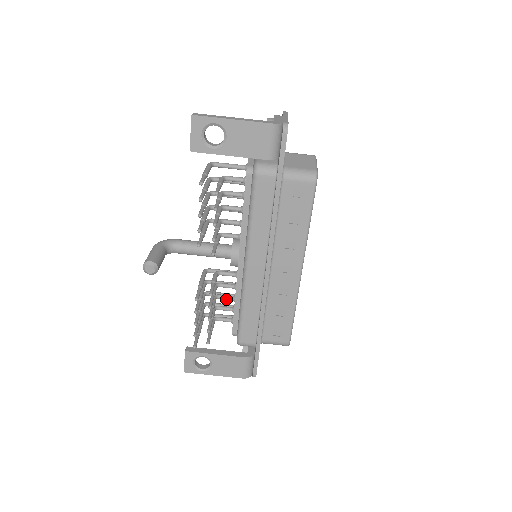
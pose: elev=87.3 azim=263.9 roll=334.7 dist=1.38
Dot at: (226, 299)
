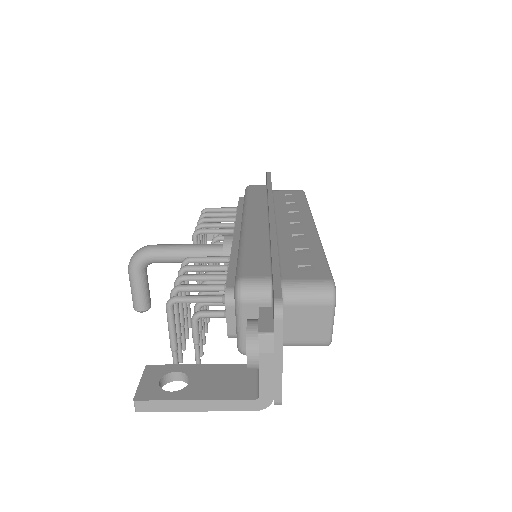
Dot at: occluded
